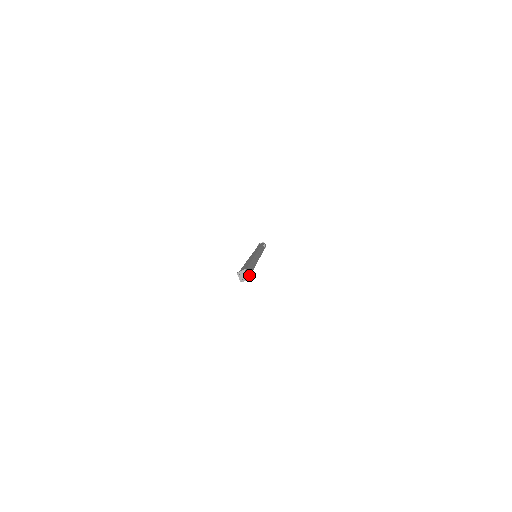
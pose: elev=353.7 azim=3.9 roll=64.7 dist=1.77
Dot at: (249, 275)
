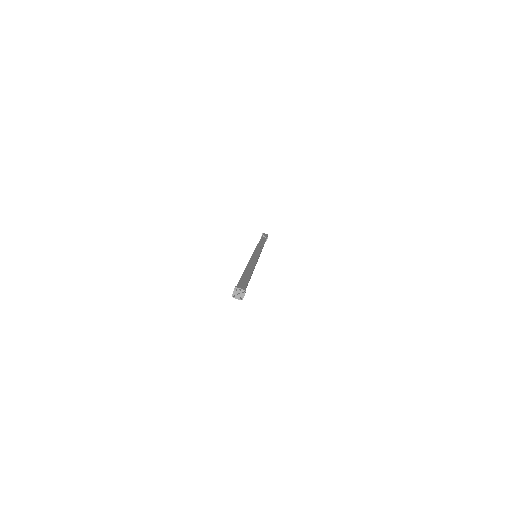
Dot at: (243, 289)
